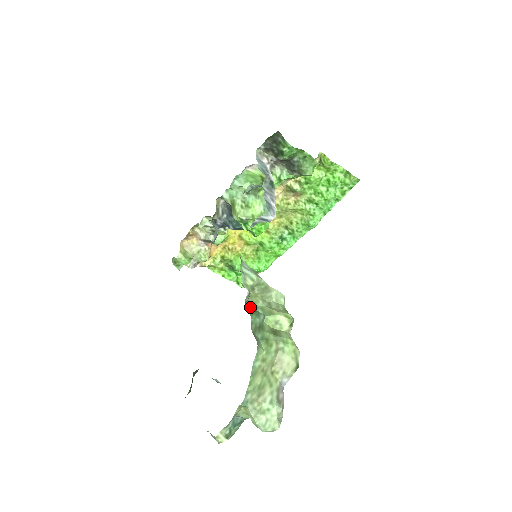
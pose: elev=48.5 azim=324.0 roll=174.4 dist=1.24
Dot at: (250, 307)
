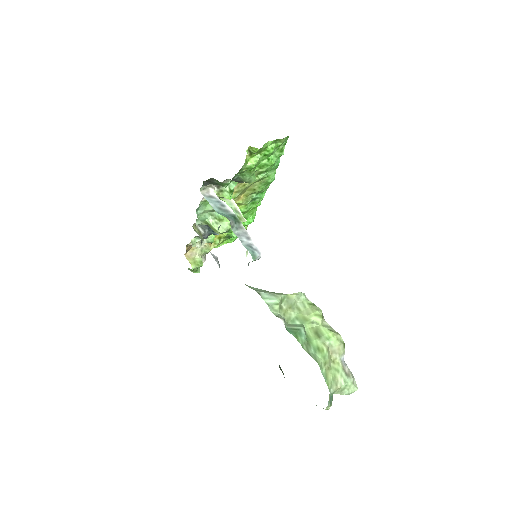
Dot at: (292, 330)
